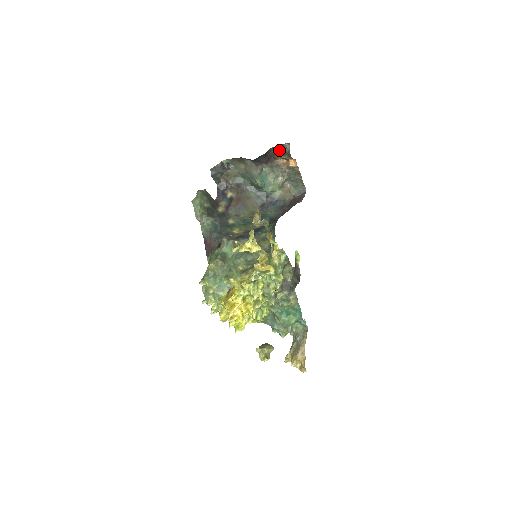
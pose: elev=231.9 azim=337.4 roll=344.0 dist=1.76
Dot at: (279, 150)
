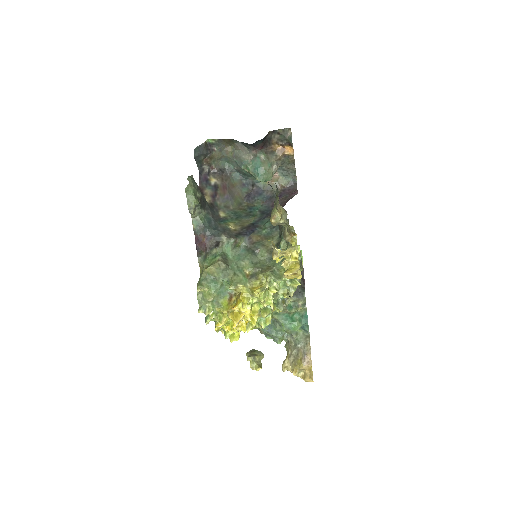
Dot at: (277, 135)
